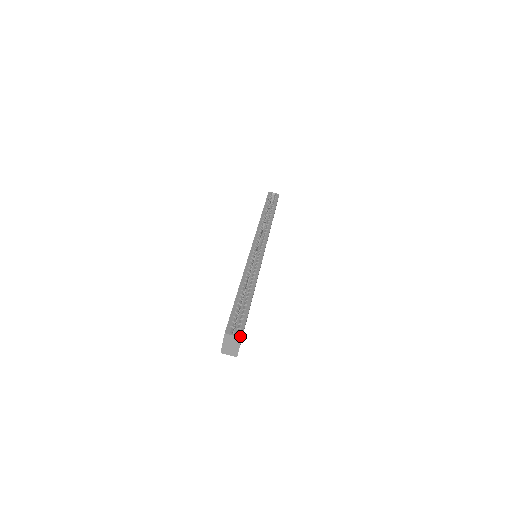
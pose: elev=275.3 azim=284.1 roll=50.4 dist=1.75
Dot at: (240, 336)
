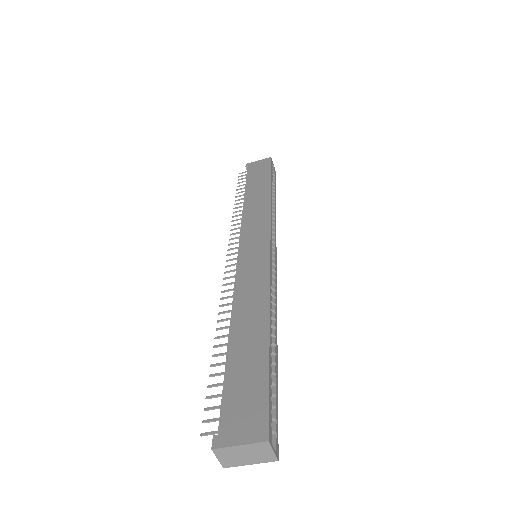
Dot at: (278, 456)
